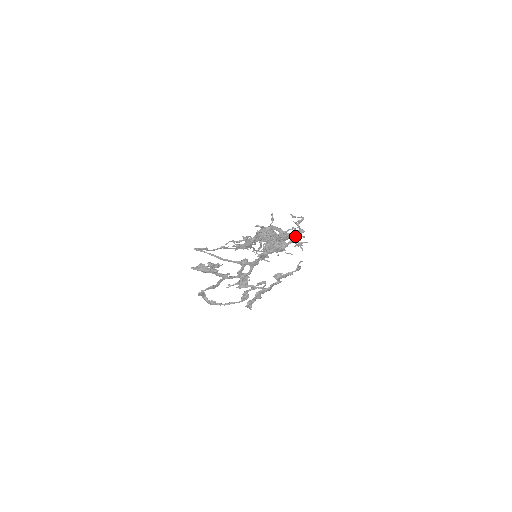
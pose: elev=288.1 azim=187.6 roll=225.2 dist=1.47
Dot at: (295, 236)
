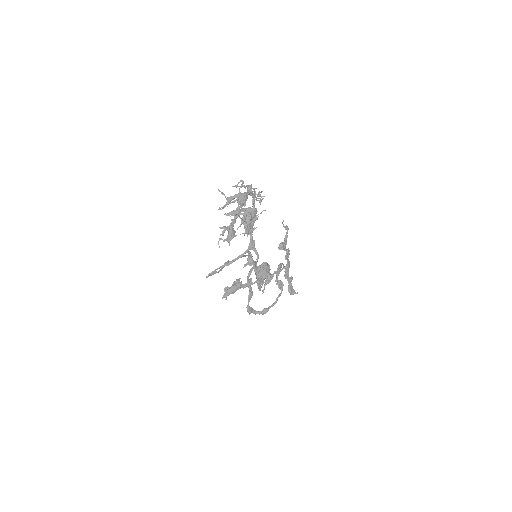
Dot at: (250, 193)
